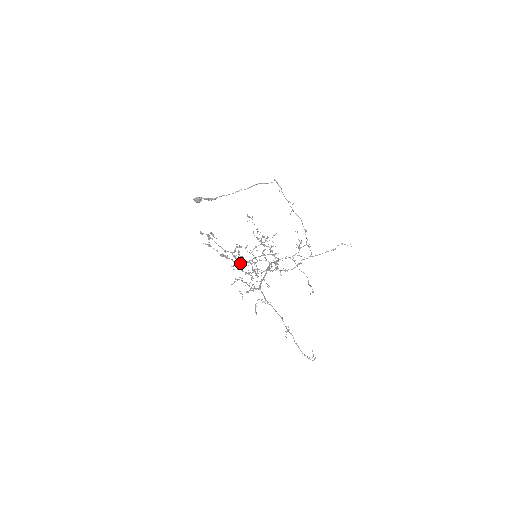
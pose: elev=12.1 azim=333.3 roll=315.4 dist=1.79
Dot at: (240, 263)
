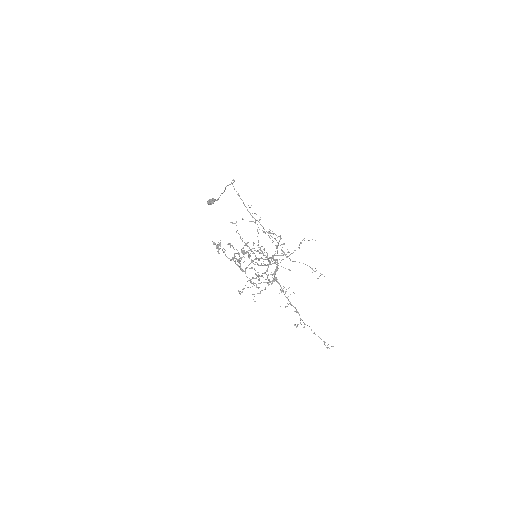
Dot at: (243, 270)
